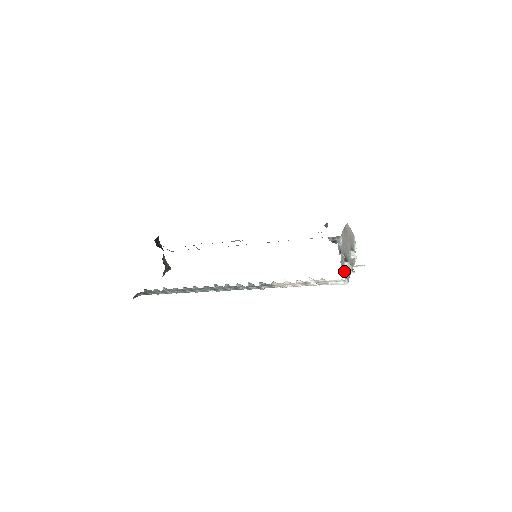
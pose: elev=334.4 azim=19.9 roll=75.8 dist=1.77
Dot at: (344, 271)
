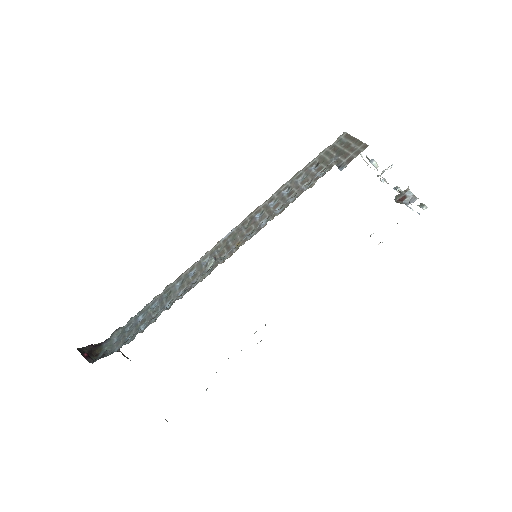
Dot at: occluded
